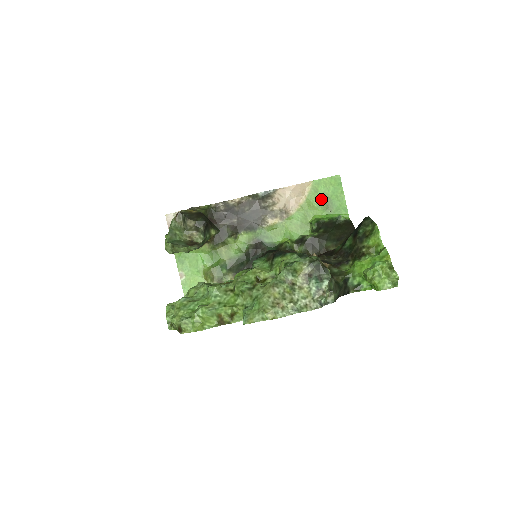
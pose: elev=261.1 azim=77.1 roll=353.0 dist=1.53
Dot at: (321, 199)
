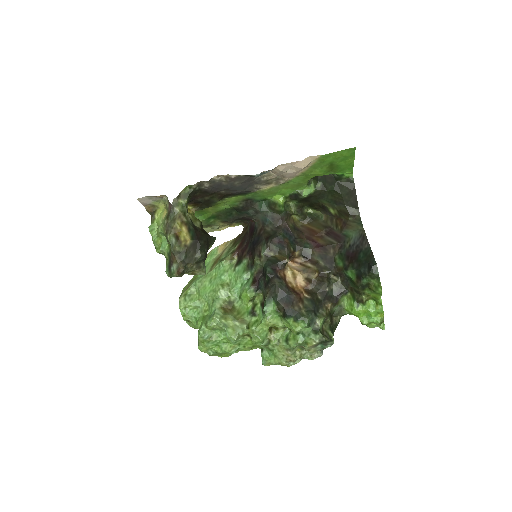
Dot at: (326, 166)
